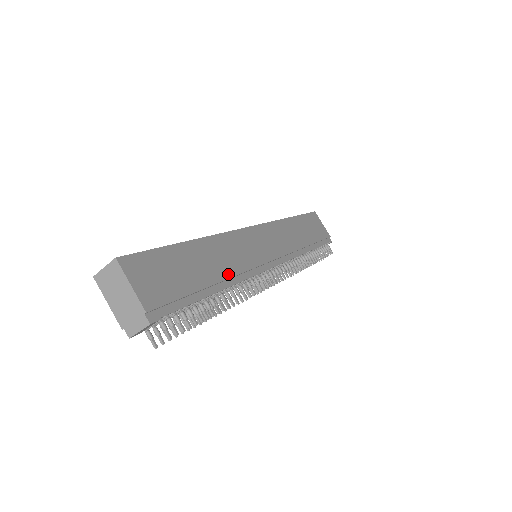
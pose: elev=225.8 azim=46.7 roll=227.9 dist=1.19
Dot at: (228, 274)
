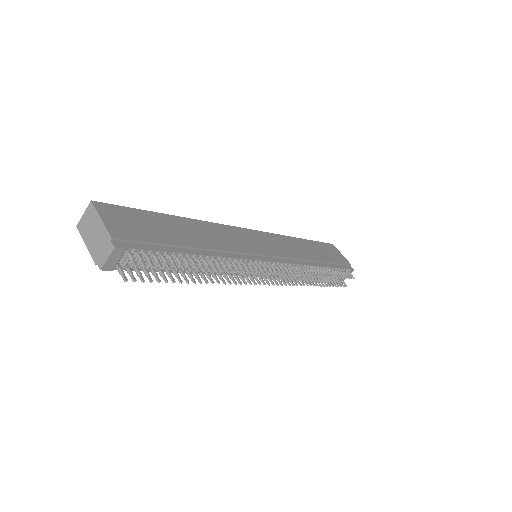
Dot at: (213, 247)
